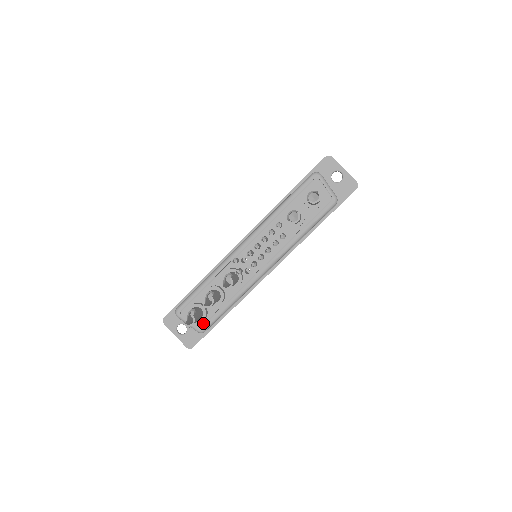
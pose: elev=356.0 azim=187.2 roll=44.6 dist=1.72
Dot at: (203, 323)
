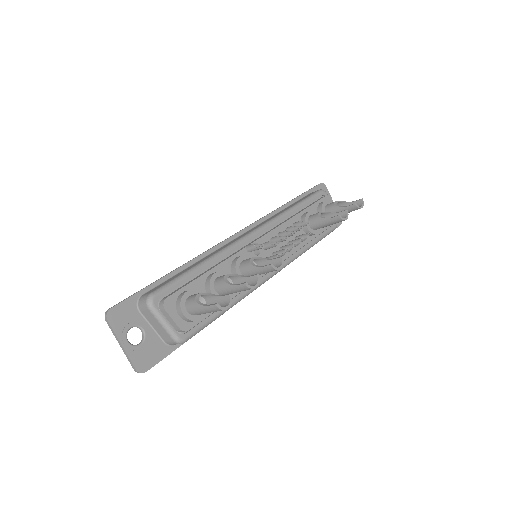
Dot at: (193, 325)
